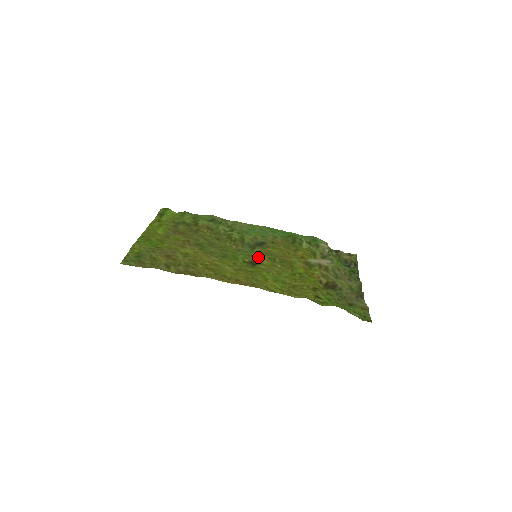
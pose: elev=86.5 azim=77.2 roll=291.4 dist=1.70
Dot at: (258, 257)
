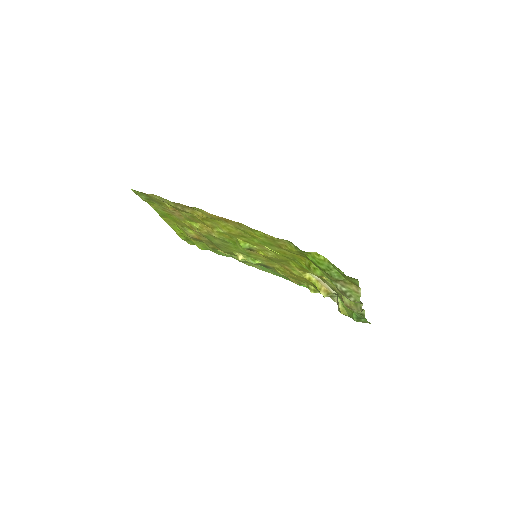
Dot at: (257, 254)
